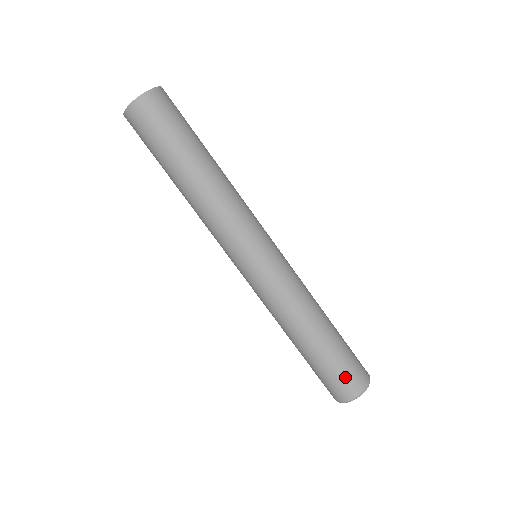
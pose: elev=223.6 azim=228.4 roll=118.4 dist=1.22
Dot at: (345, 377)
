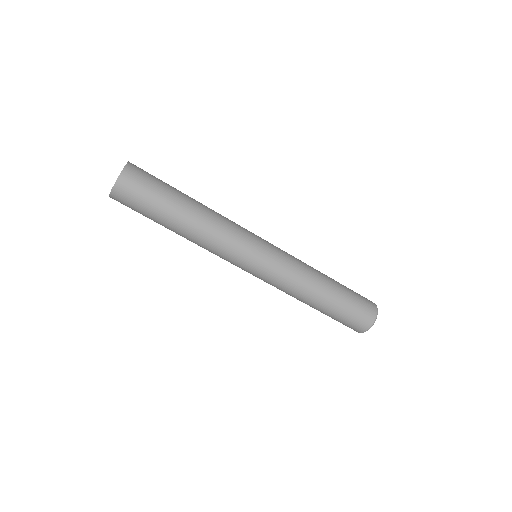
Dot at: (351, 322)
